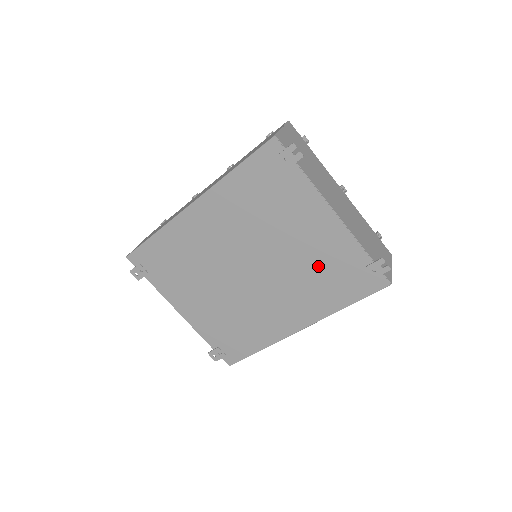
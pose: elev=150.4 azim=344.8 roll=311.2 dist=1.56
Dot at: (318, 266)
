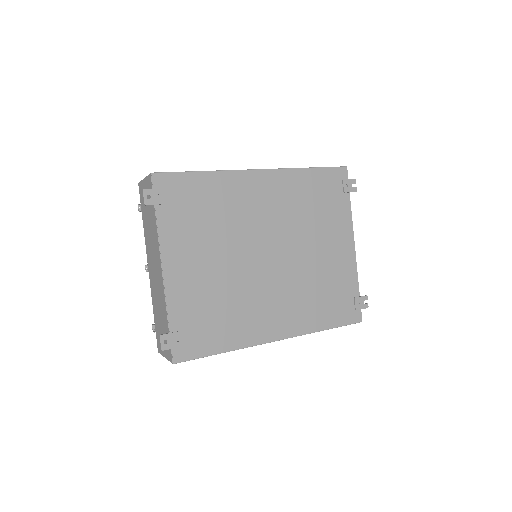
Dot at: (324, 281)
